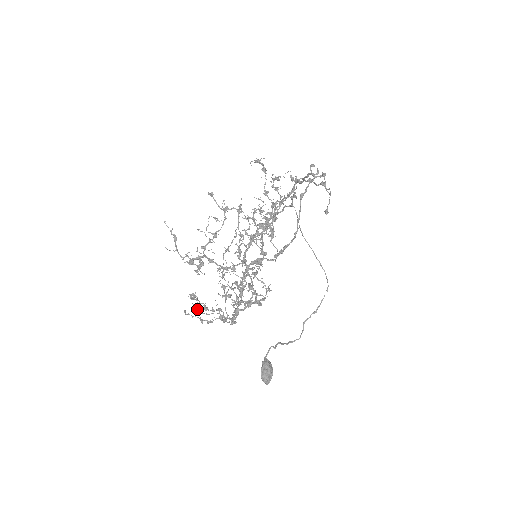
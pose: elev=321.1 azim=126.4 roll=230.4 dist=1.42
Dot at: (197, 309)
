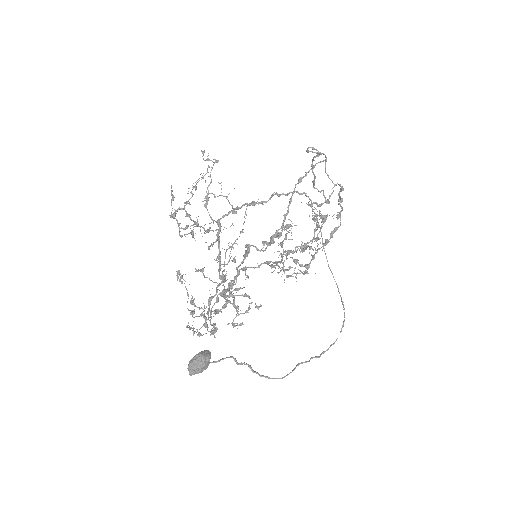
Dot at: (191, 311)
